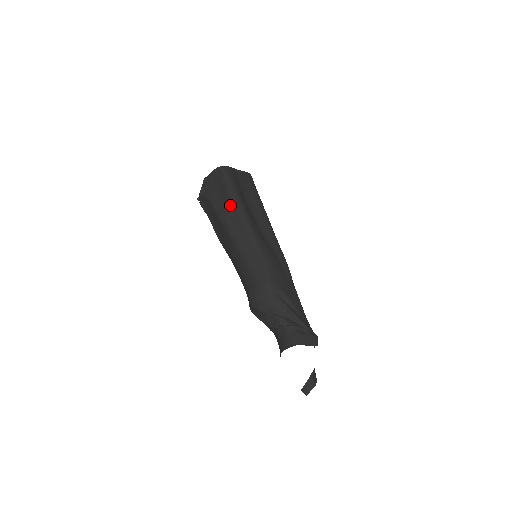
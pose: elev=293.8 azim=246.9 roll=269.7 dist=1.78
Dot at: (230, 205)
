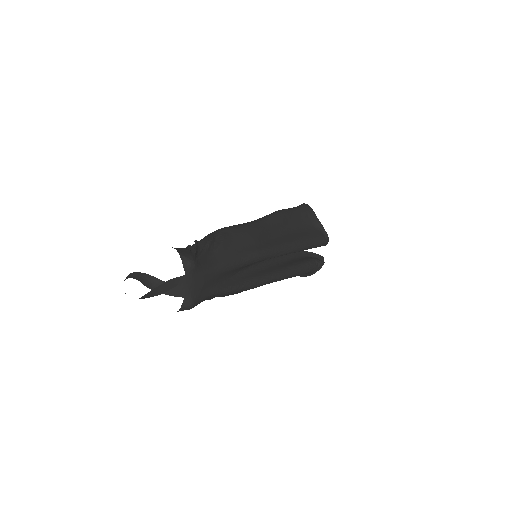
Dot at: occluded
